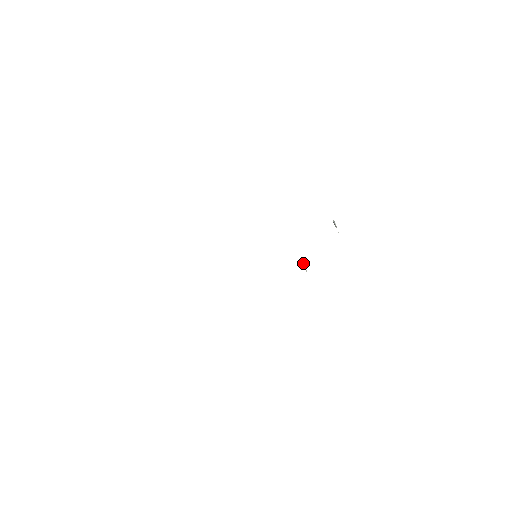
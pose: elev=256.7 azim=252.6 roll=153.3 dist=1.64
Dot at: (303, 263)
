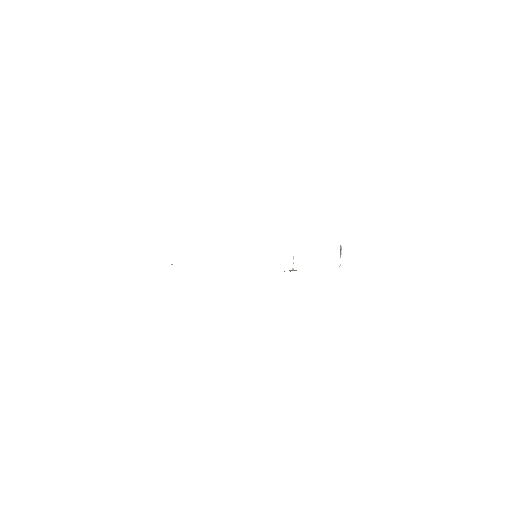
Dot at: (293, 257)
